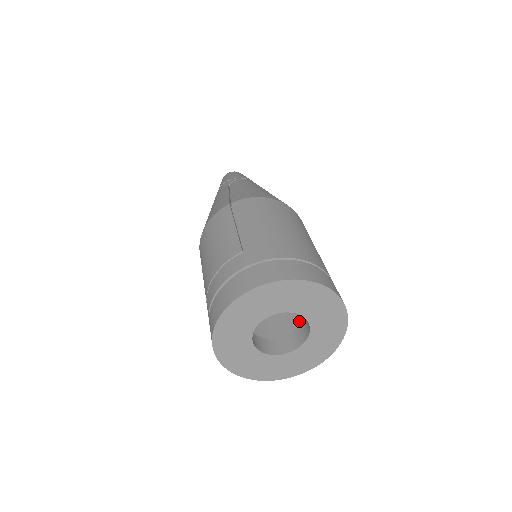
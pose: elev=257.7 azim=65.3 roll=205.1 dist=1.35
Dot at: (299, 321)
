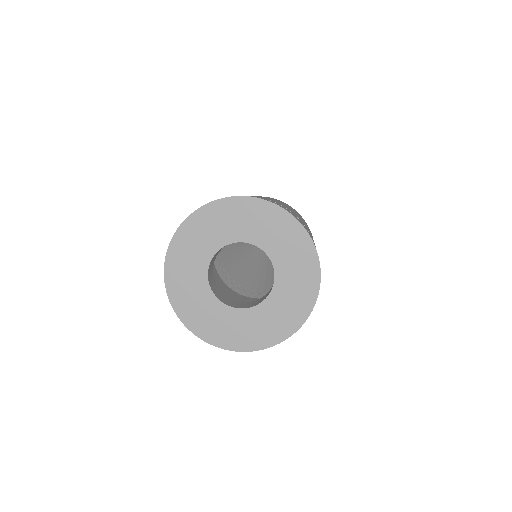
Dot at: occluded
